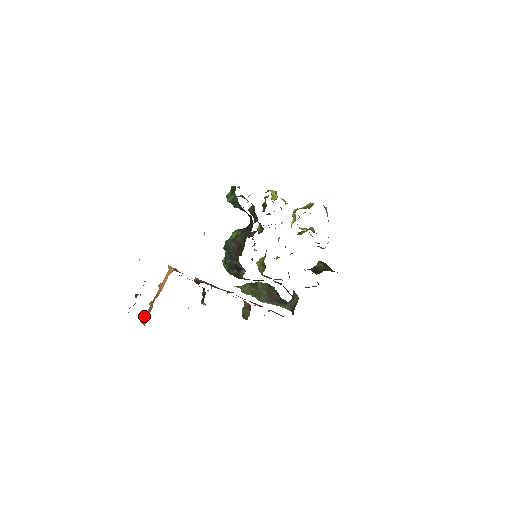
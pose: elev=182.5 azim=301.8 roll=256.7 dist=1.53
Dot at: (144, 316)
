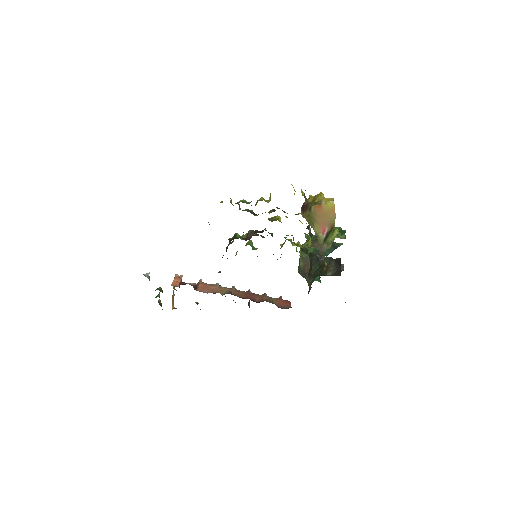
Dot at: occluded
